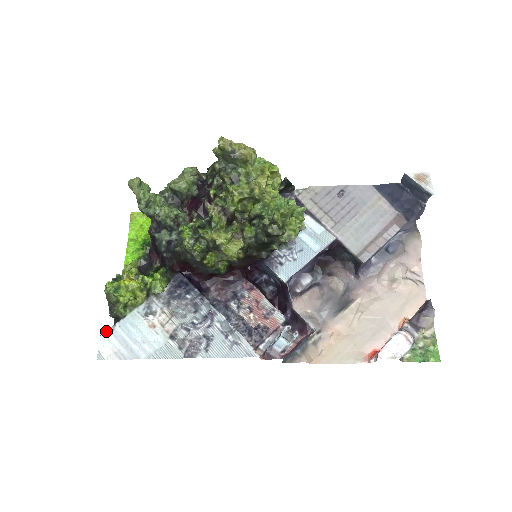
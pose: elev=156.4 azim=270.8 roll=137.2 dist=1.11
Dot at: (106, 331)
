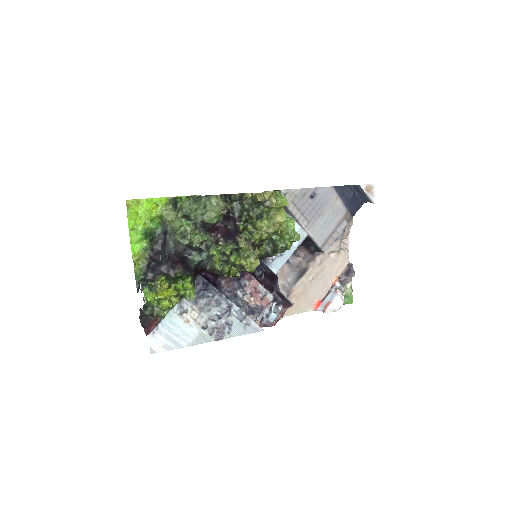
Dot at: (152, 331)
